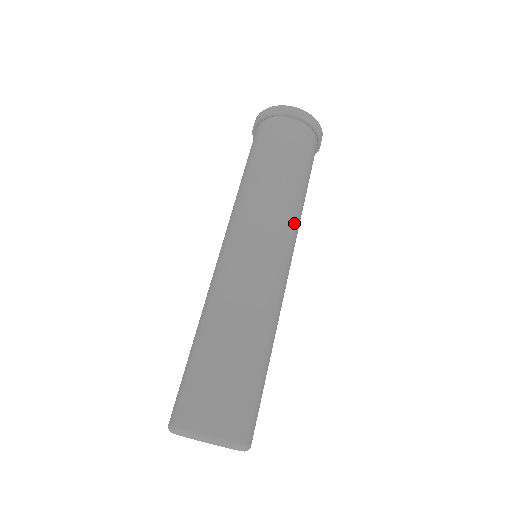
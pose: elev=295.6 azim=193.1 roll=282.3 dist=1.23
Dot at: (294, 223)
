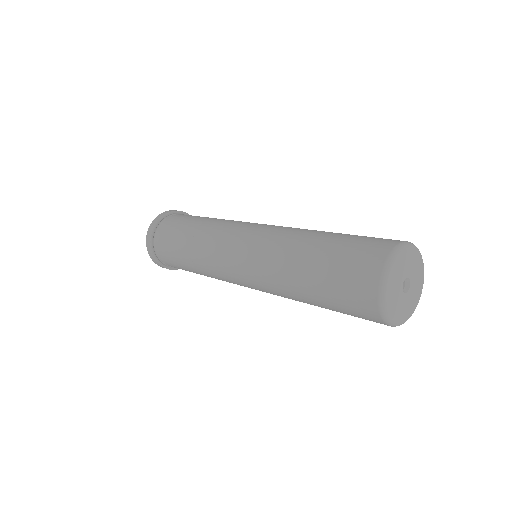
Dot at: occluded
